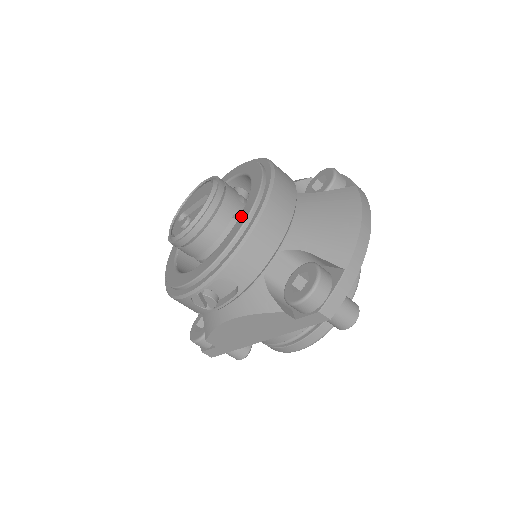
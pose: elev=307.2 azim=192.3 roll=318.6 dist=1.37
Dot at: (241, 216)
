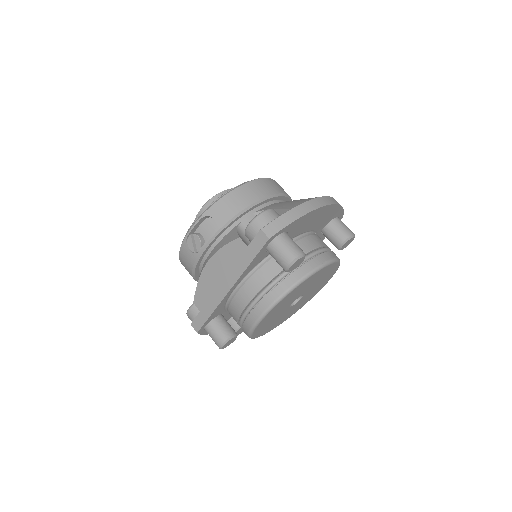
Dot at: occluded
